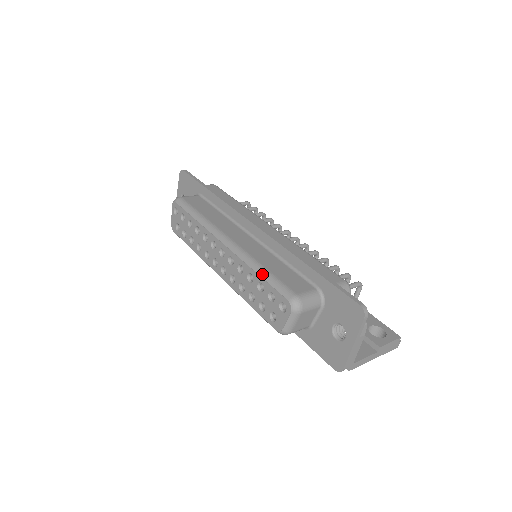
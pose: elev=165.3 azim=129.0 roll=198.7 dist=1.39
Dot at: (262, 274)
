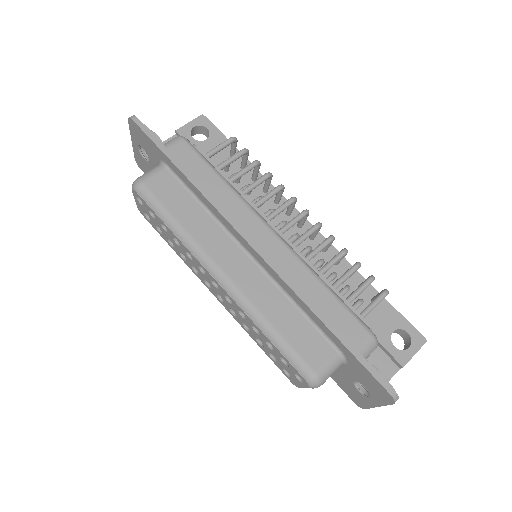
Dot at: (271, 338)
